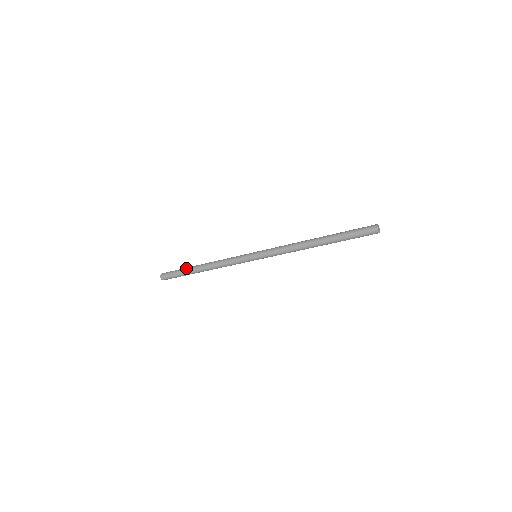
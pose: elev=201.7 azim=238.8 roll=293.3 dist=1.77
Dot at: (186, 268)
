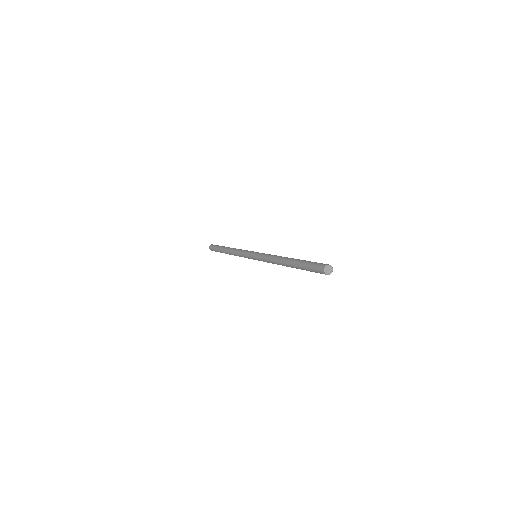
Dot at: (220, 247)
